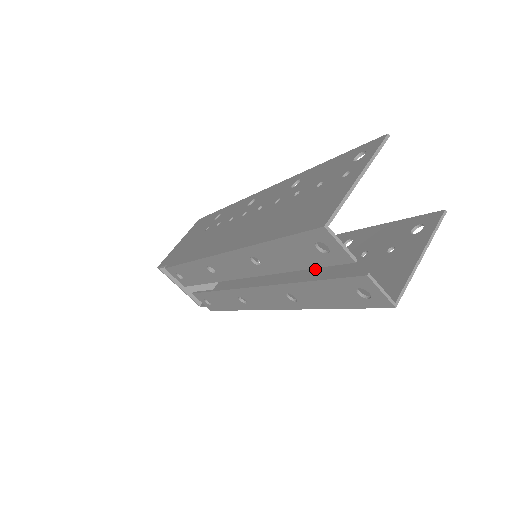
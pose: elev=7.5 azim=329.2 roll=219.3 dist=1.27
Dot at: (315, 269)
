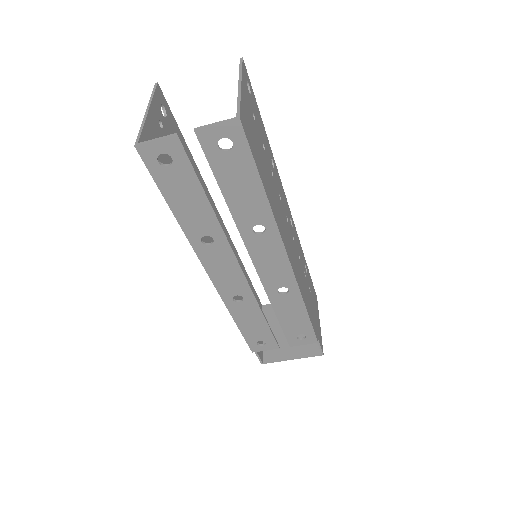
Dot at: occluded
